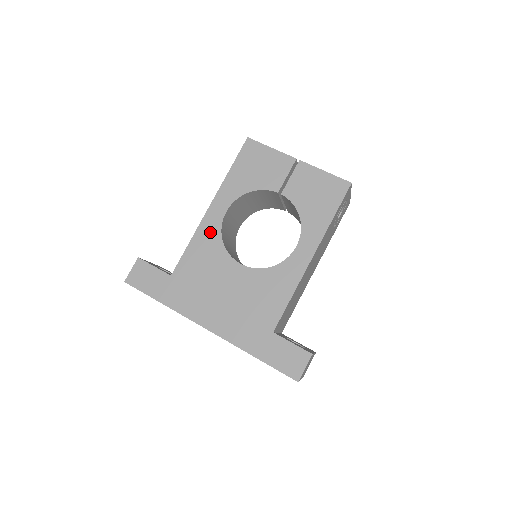
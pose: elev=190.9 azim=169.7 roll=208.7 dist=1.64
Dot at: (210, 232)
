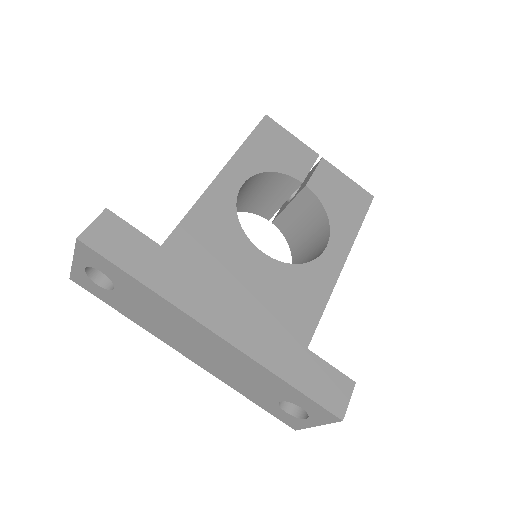
Dot at: (221, 203)
